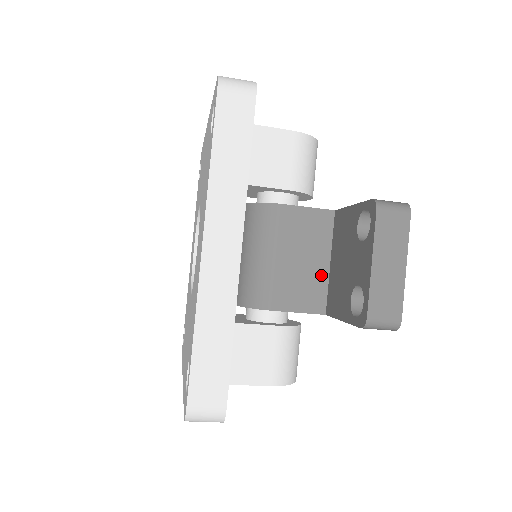
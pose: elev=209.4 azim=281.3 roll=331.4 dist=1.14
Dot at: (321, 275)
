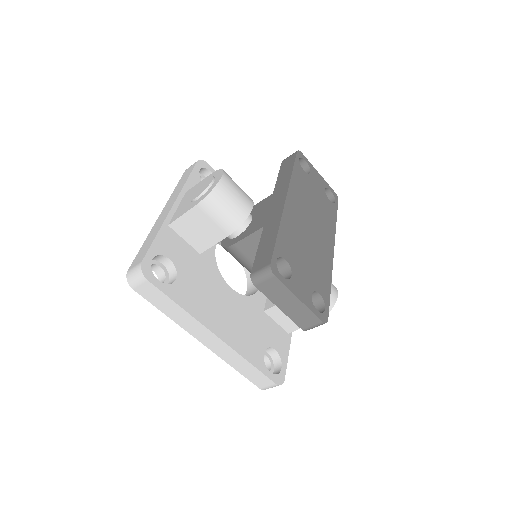
Dot at: occluded
